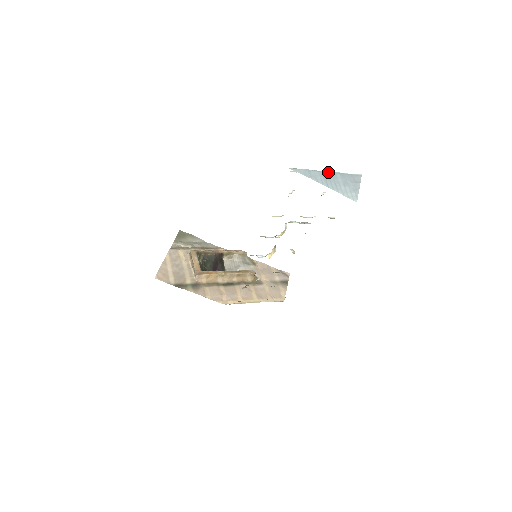
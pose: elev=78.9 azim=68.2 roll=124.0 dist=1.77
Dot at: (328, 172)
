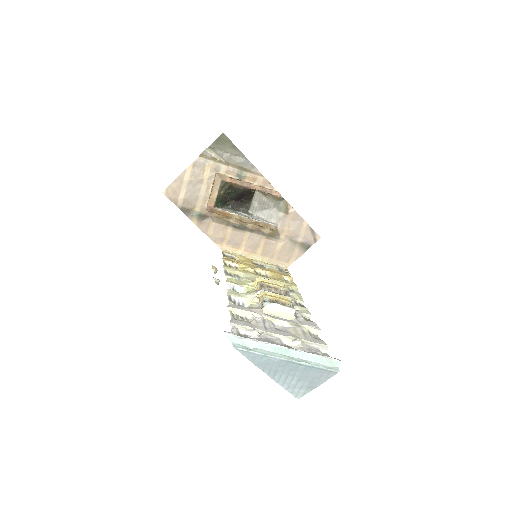
Dot at: (289, 362)
